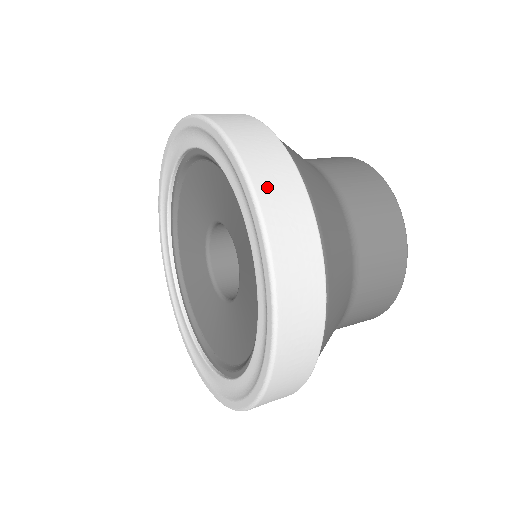
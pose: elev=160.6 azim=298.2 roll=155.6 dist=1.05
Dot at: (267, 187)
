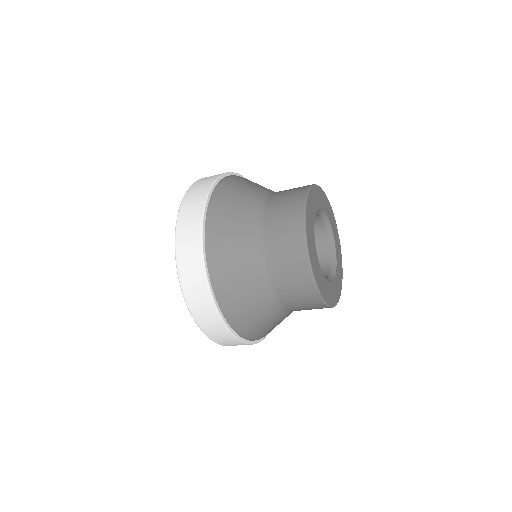
Dot at: occluded
